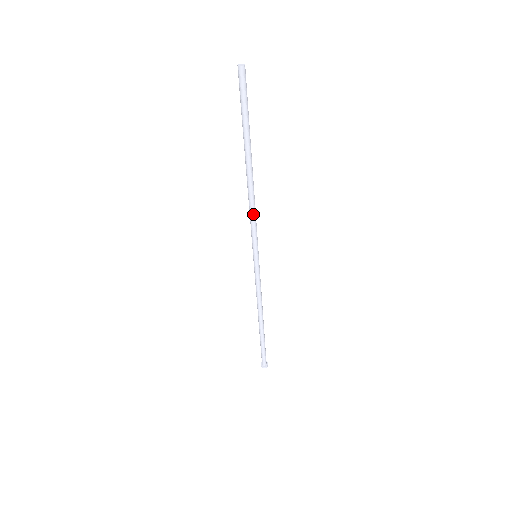
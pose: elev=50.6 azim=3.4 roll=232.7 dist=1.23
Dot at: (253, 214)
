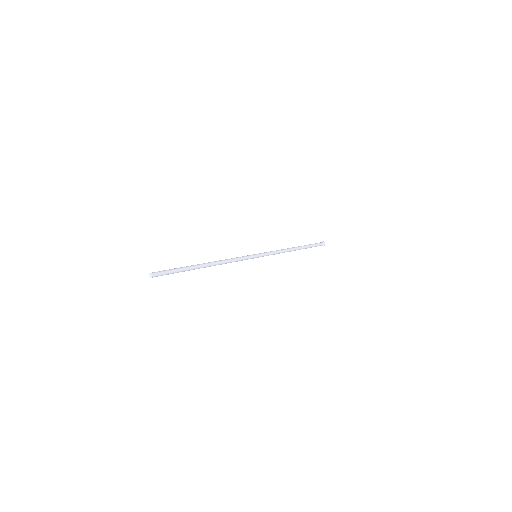
Dot at: (230, 262)
